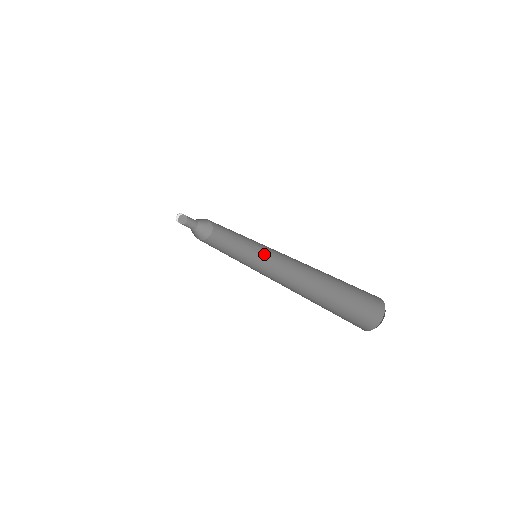
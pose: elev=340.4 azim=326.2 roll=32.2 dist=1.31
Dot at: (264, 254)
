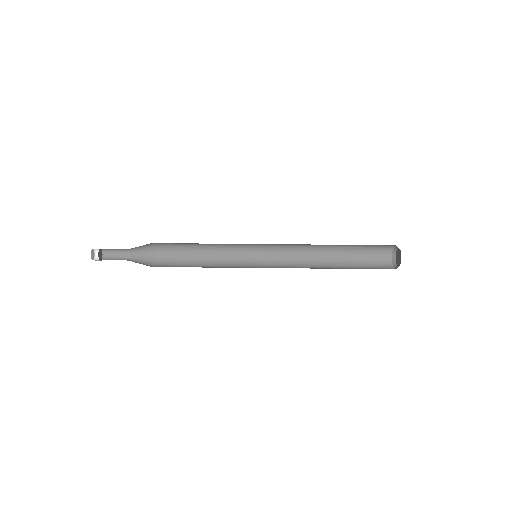
Dot at: (252, 252)
